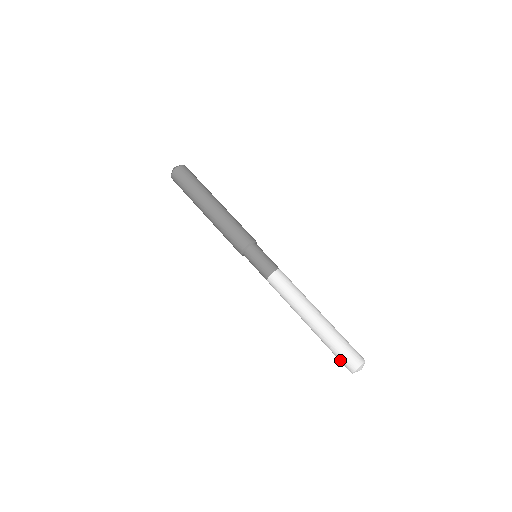
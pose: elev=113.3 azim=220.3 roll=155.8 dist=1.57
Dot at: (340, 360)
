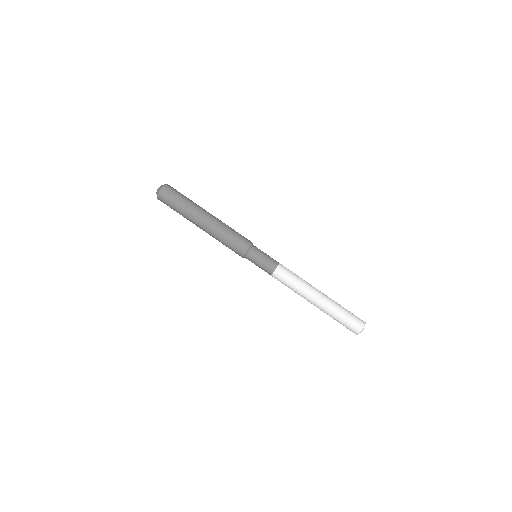
Dot at: occluded
